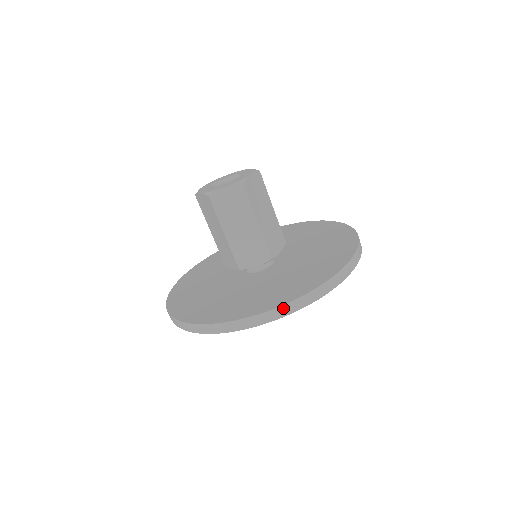
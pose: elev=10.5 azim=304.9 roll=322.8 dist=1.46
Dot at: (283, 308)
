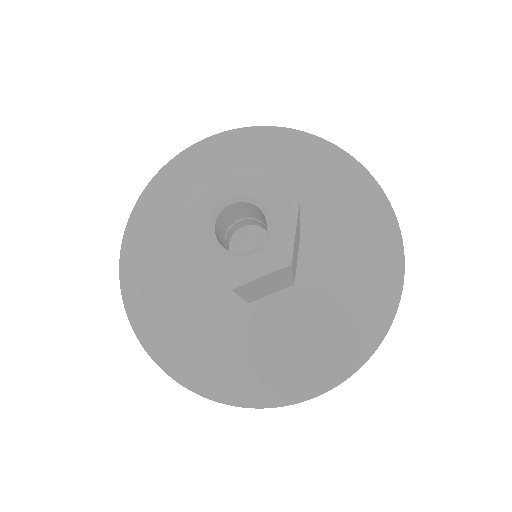
Dot at: (337, 385)
